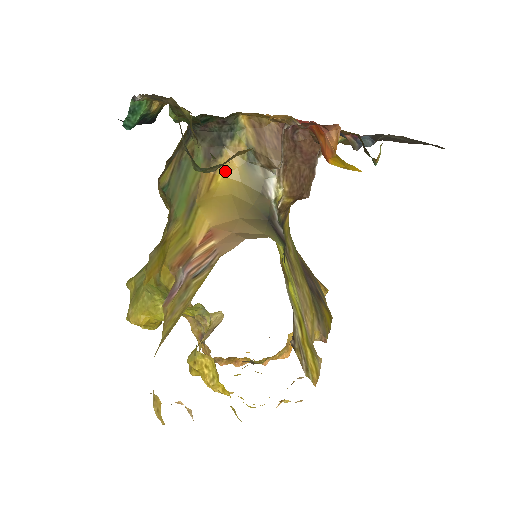
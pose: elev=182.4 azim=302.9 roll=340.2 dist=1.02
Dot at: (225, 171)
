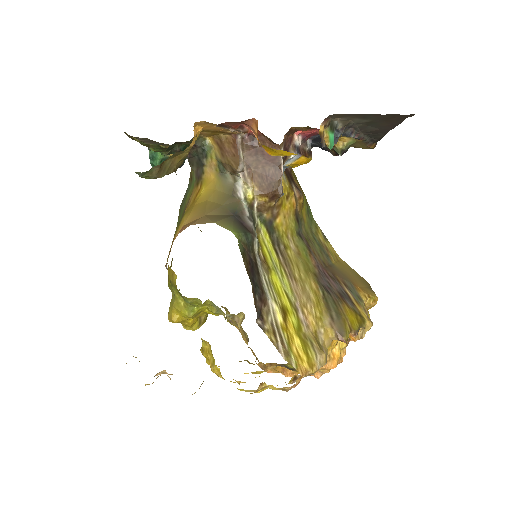
Dot at: (206, 184)
